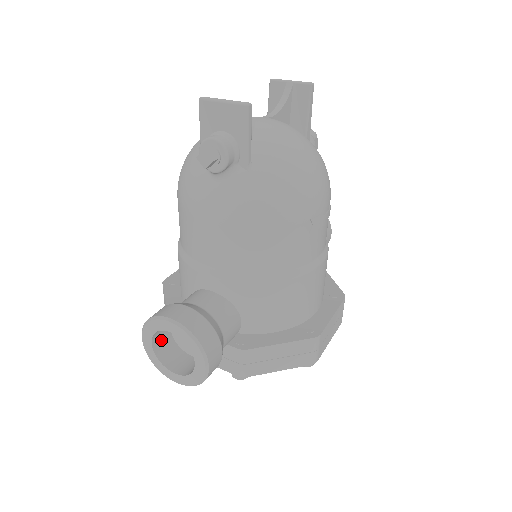
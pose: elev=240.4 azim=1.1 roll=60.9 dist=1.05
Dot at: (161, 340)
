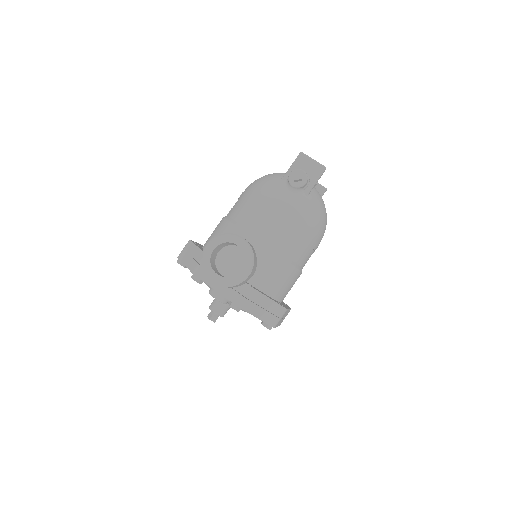
Dot at: (214, 253)
